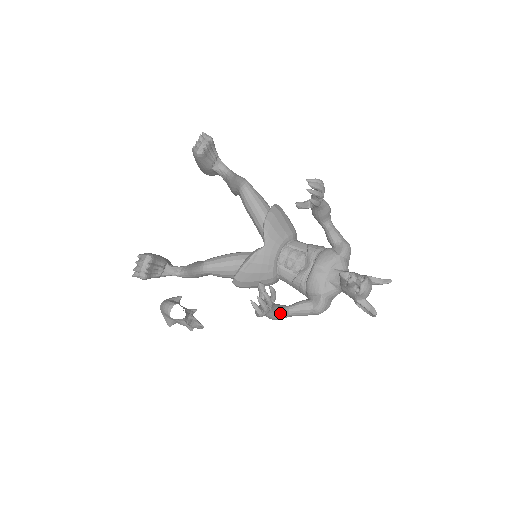
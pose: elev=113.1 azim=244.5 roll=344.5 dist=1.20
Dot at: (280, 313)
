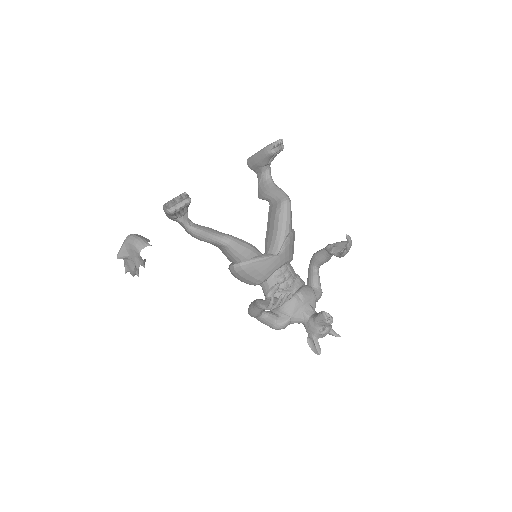
Dot at: occluded
